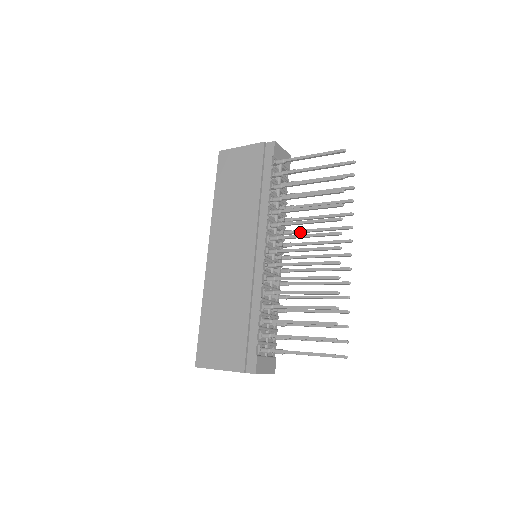
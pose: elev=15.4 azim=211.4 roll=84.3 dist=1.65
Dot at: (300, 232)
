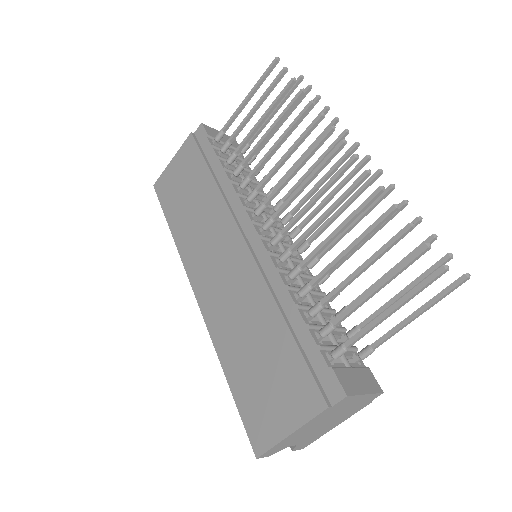
Dot at: (292, 192)
